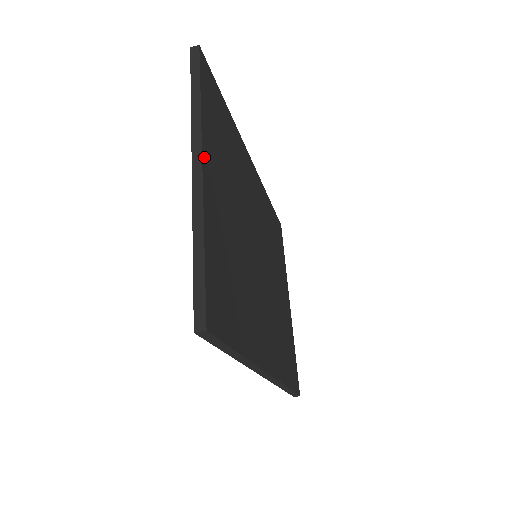
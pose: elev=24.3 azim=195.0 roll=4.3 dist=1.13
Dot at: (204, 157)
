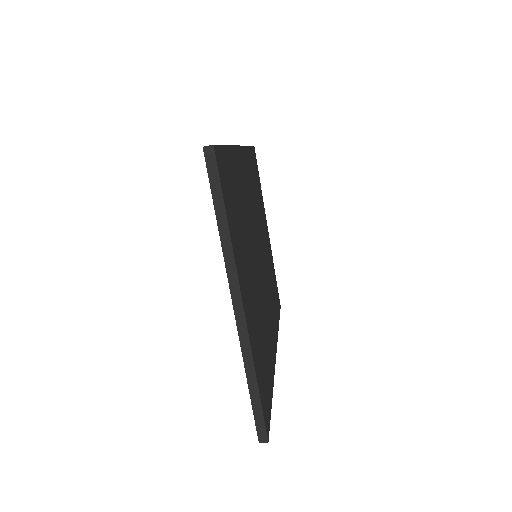
Dot at: (241, 292)
